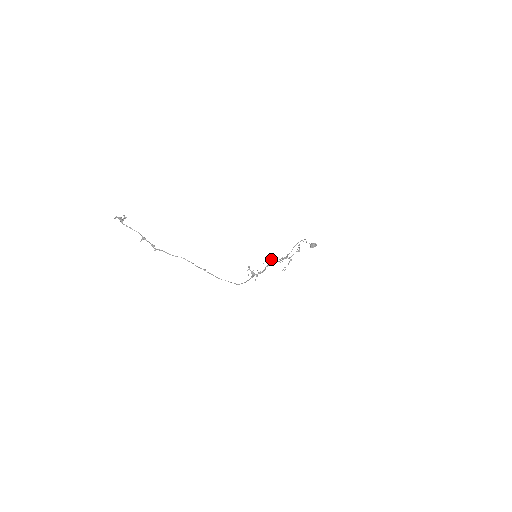
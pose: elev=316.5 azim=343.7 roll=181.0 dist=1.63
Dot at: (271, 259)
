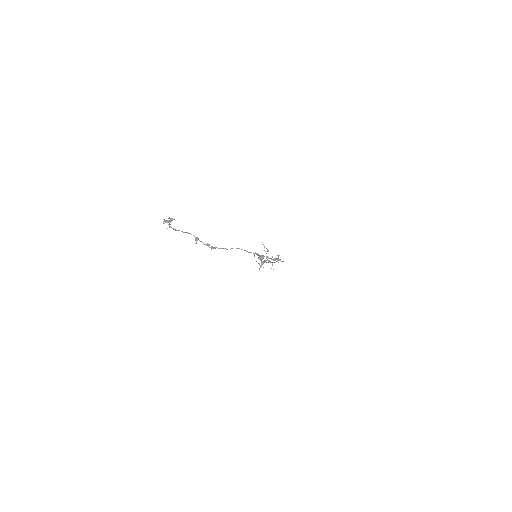
Dot at: (262, 261)
